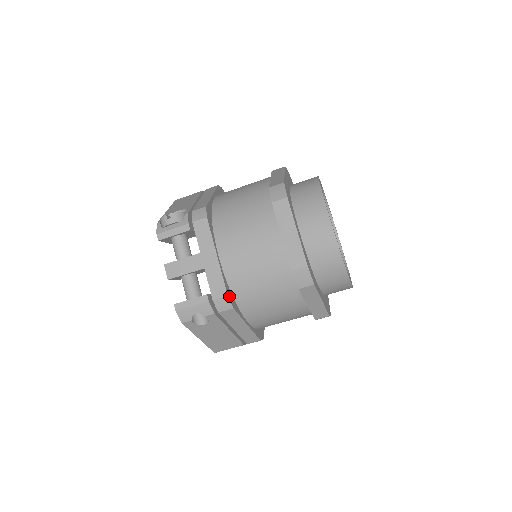
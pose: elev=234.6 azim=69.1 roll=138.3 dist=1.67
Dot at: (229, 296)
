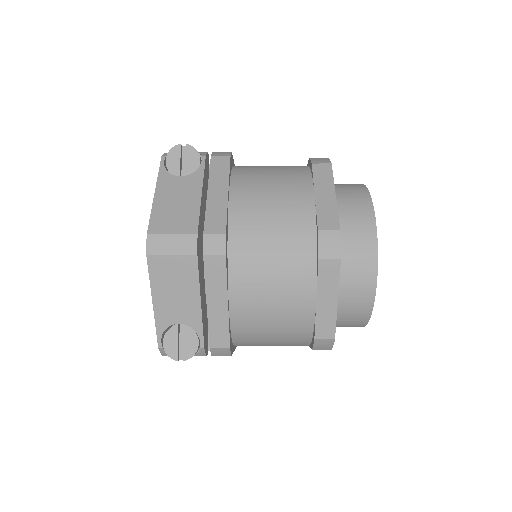
Dot at: occluded
